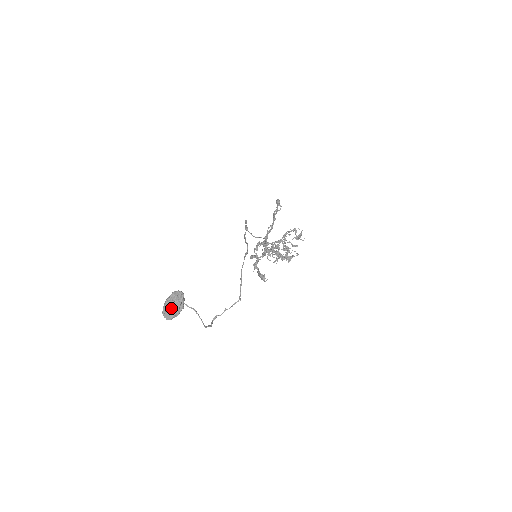
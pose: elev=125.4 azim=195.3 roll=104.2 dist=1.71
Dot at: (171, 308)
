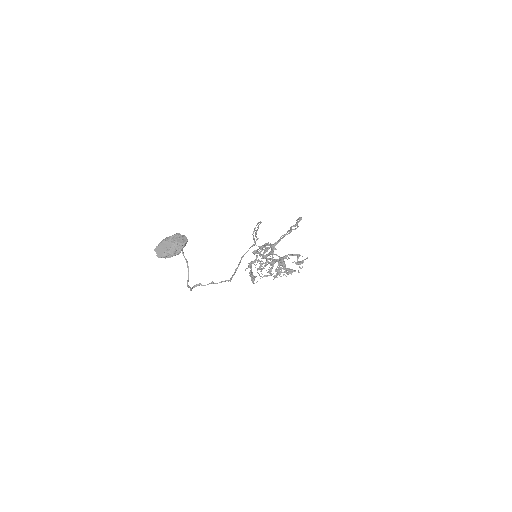
Dot at: (168, 247)
